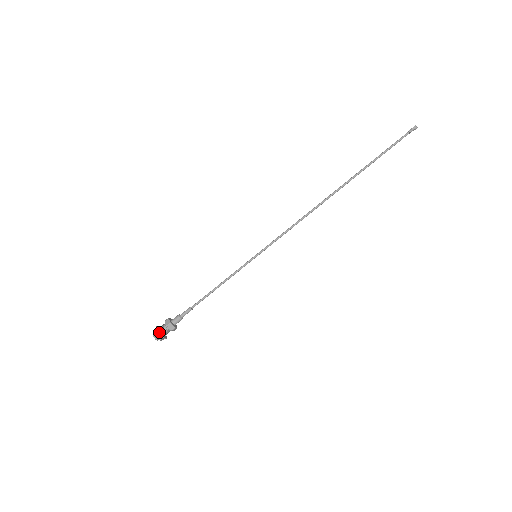
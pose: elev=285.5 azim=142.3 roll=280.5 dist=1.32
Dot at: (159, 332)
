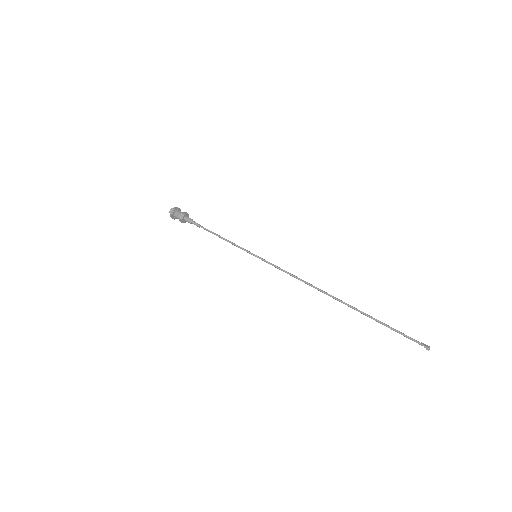
Dot at: (173, 215)
